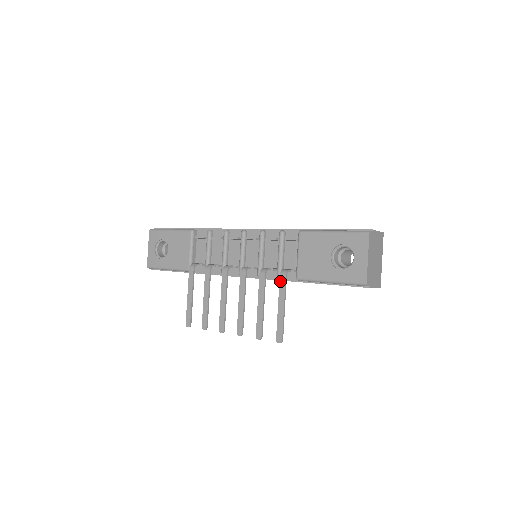
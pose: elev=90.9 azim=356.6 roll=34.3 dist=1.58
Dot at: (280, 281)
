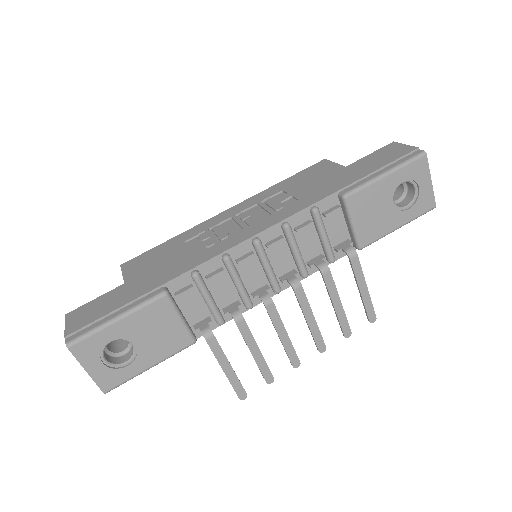
Dot at: (353, 265)
